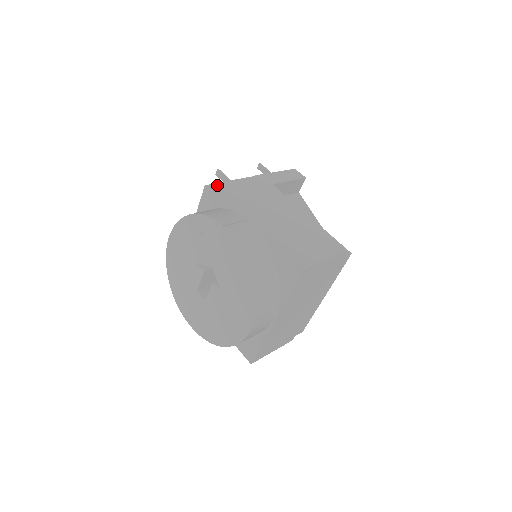
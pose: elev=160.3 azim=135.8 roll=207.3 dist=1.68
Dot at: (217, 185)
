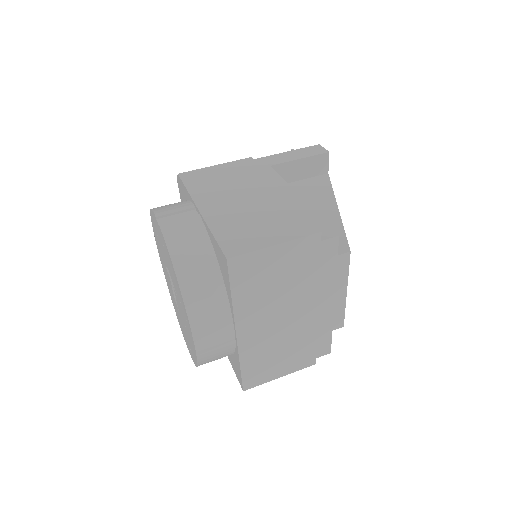
Dot at: (181, 175)
